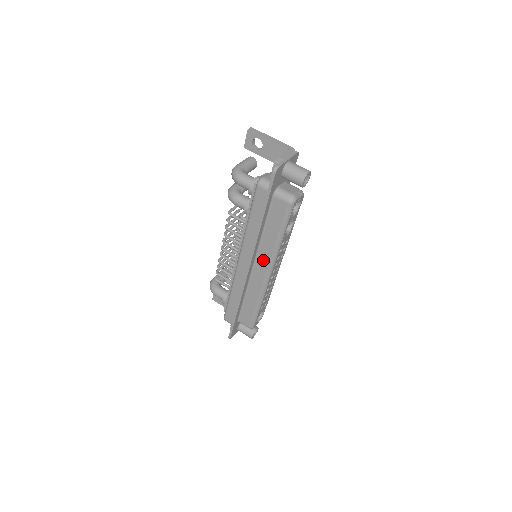
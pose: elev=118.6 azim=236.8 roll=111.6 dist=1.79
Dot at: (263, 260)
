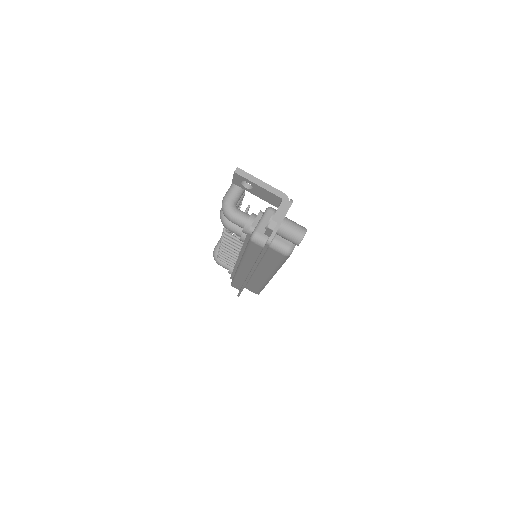
Dot at: (263, 272)
